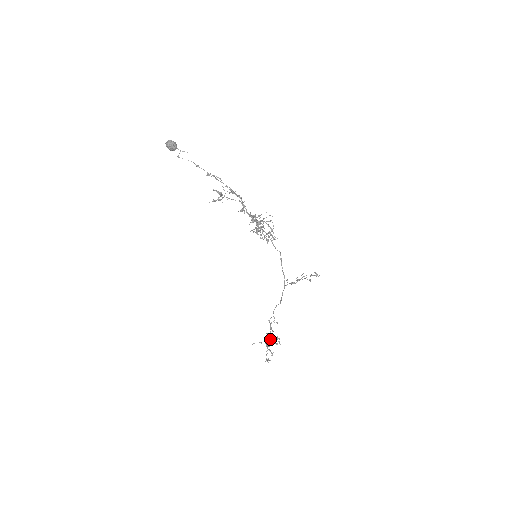
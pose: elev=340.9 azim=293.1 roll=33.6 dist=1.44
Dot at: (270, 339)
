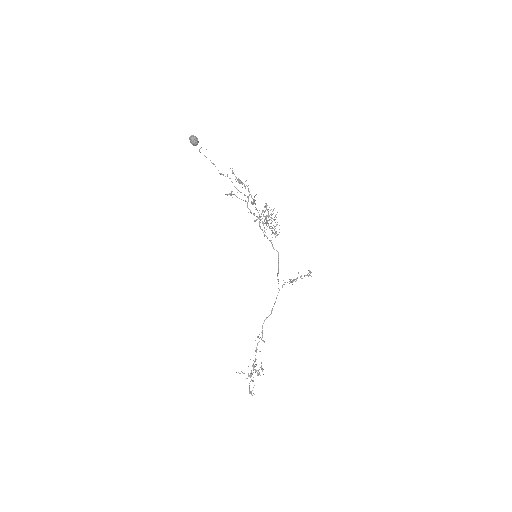
Dot at: (254, 366)
